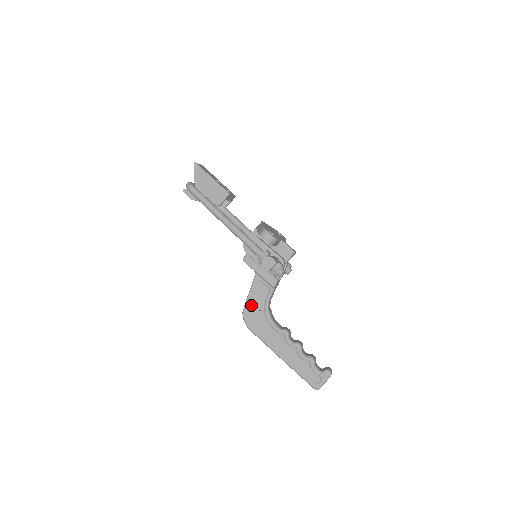
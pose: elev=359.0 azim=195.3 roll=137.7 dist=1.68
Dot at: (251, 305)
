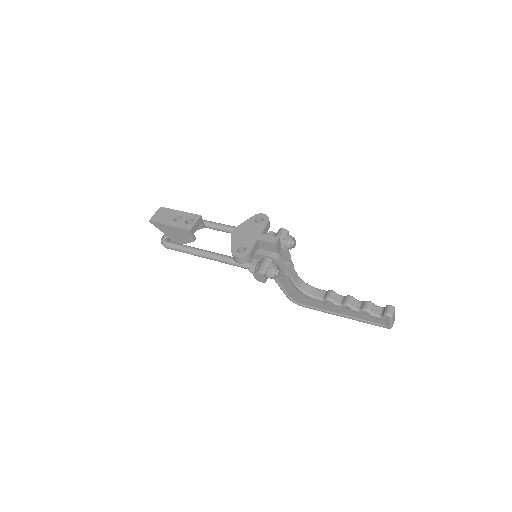
Dot at: (288, 291)
